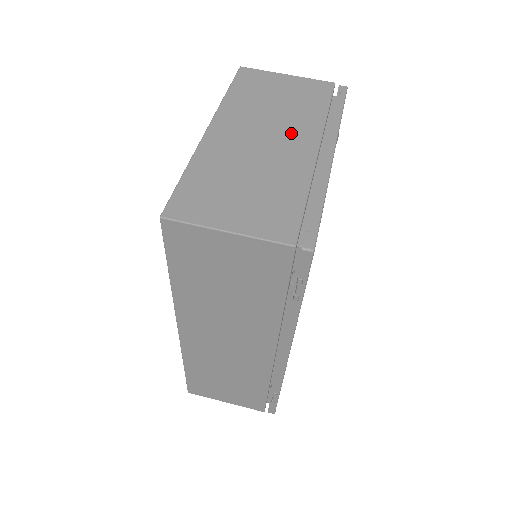
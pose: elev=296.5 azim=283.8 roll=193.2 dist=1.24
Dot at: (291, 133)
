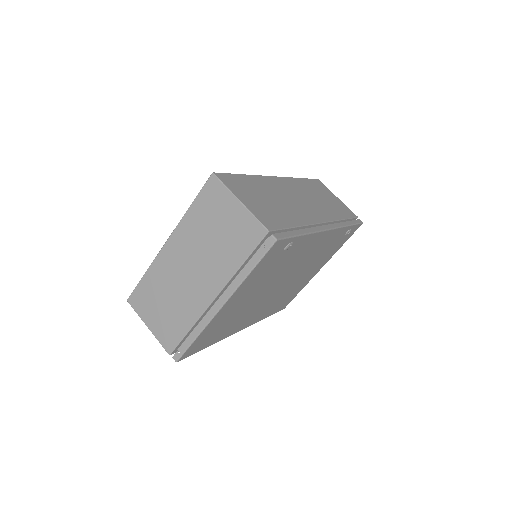
Dot at: (207, 275)
